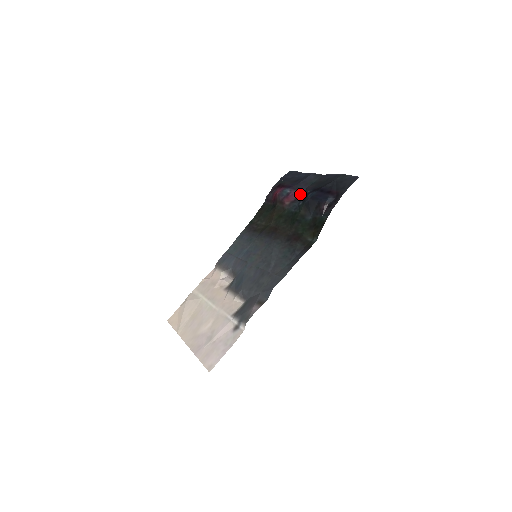
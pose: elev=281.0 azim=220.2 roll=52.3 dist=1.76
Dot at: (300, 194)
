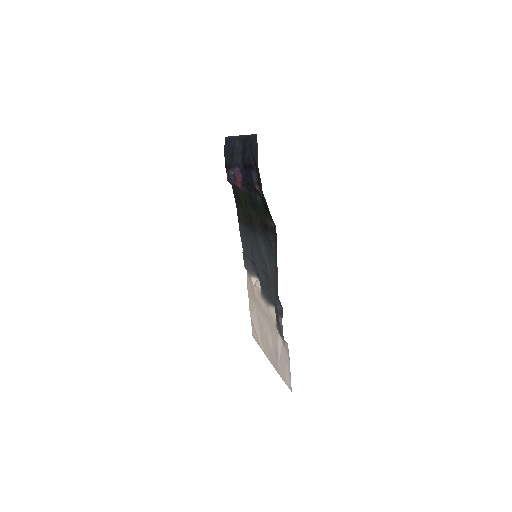
Dot at: (241, 170)
